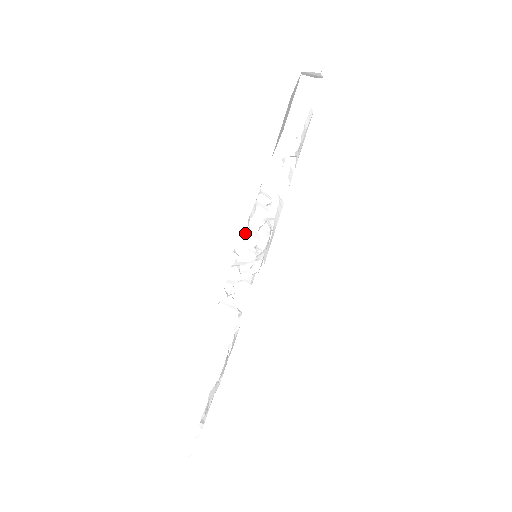
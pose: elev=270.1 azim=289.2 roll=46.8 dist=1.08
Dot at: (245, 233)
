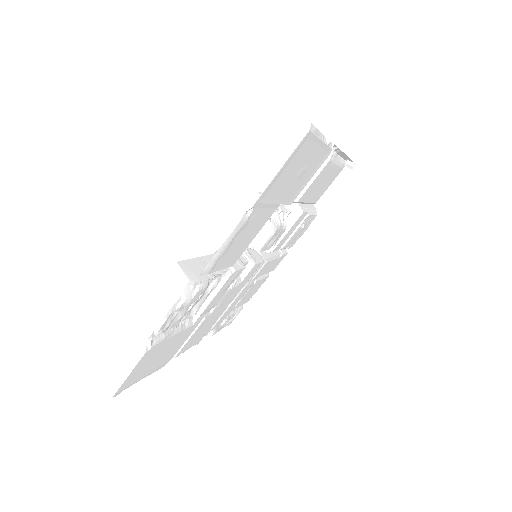
Dot at: occluded
